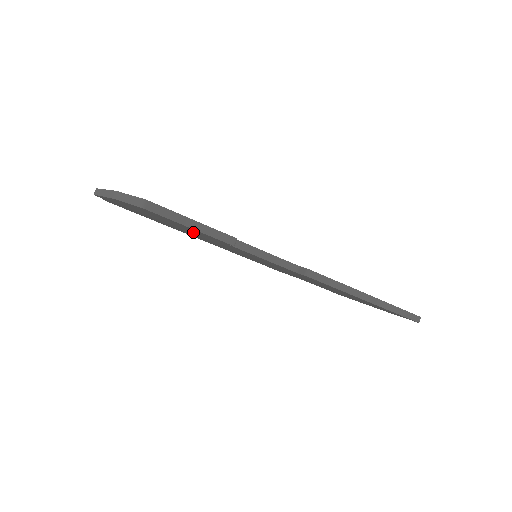
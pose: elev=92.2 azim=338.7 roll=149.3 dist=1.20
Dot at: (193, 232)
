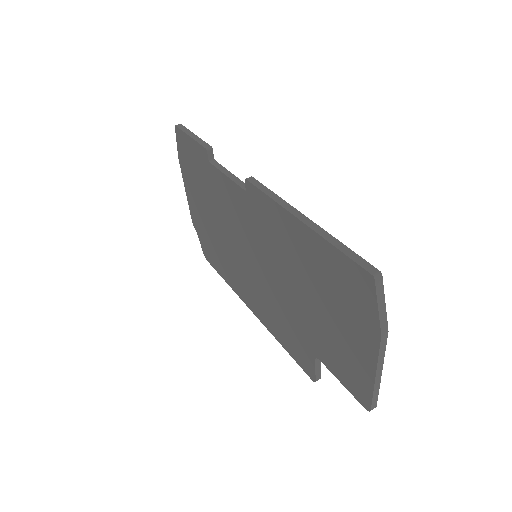
Dot at: (209, 194)
